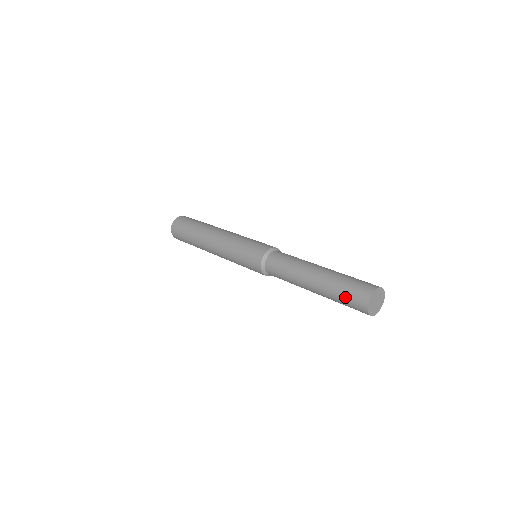
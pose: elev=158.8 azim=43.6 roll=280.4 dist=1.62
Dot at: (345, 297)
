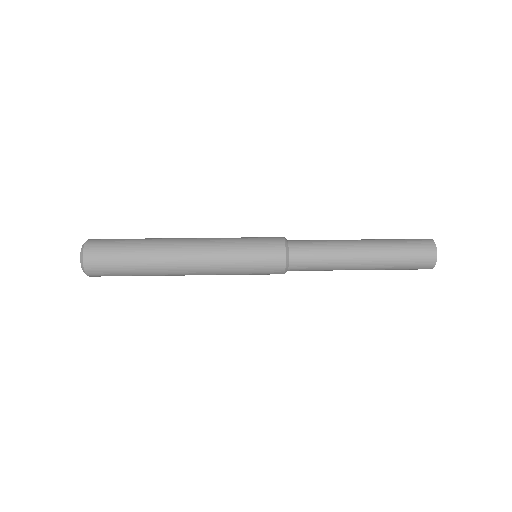
Dot at: (409, 247)
